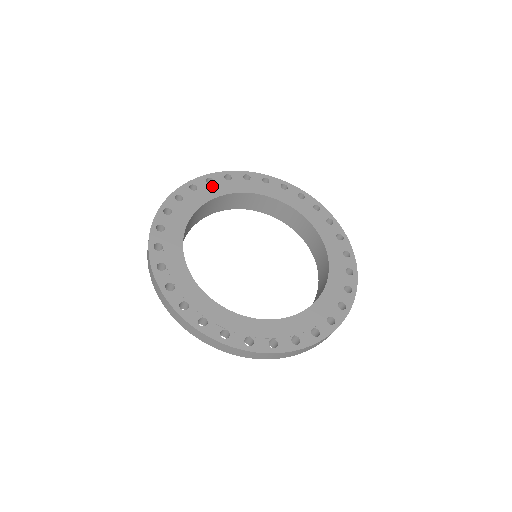
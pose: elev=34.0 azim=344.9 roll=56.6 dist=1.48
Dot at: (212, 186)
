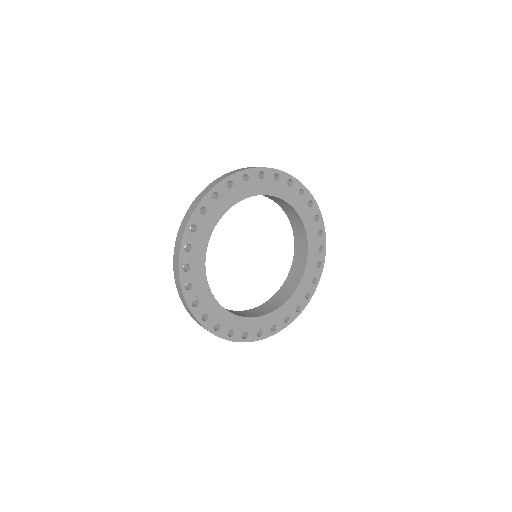
Dot at: (218, 202)
